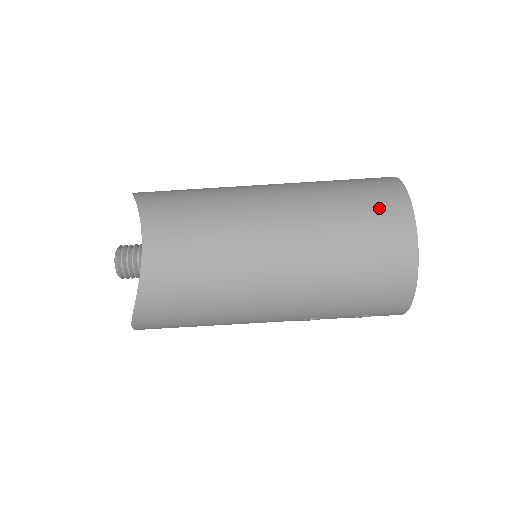
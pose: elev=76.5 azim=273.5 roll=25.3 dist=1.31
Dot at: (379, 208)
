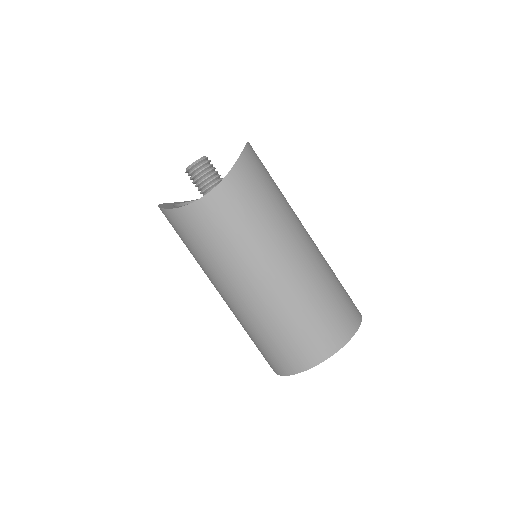
Dot at: (321, 335)
